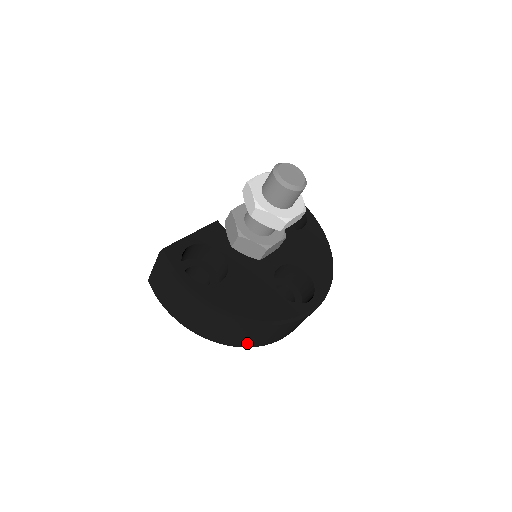
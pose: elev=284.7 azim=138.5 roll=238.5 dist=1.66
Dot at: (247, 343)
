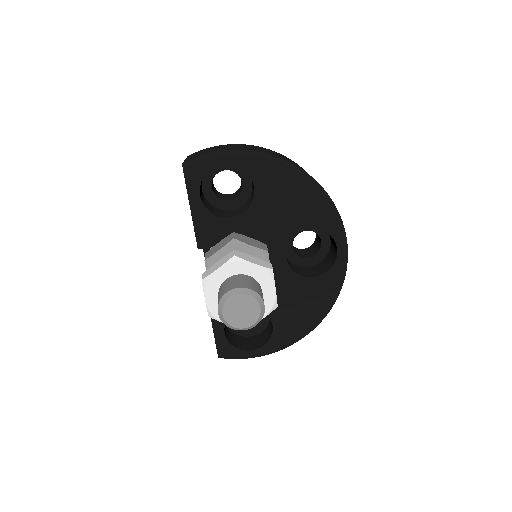
Dot at: occluded
